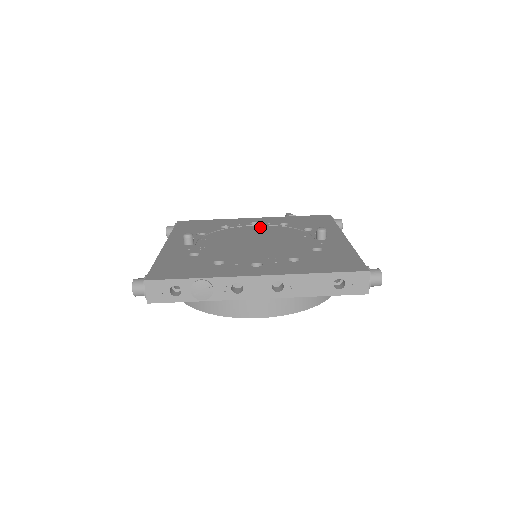
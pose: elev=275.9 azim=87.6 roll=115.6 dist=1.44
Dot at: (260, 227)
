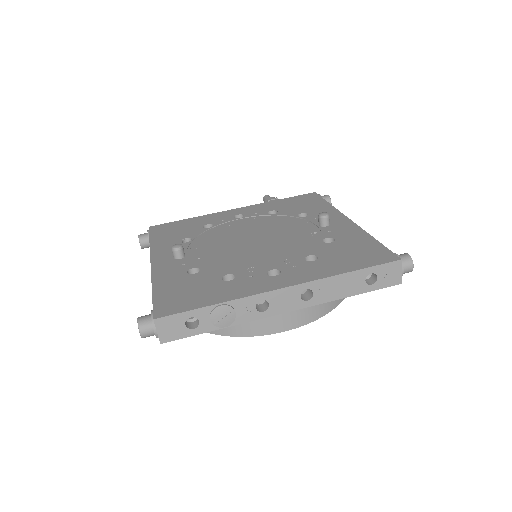
Dot at: (248, 220)
